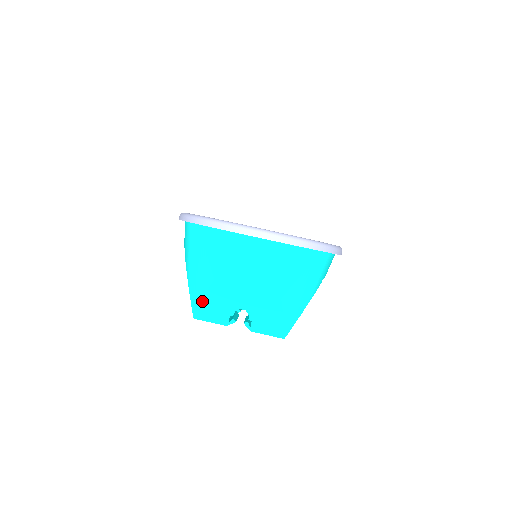
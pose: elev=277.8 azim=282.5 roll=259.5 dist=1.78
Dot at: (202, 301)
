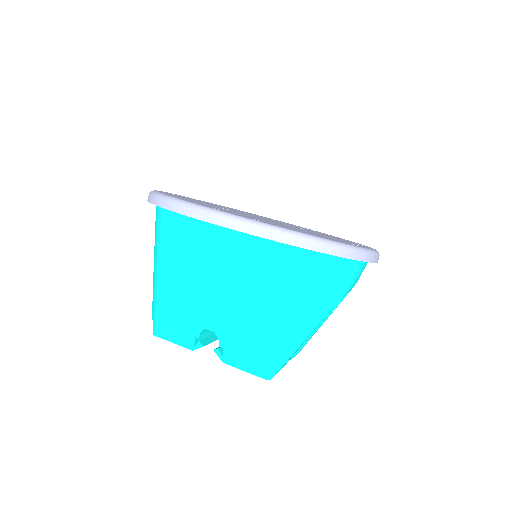
Dot at: (159, 312)
